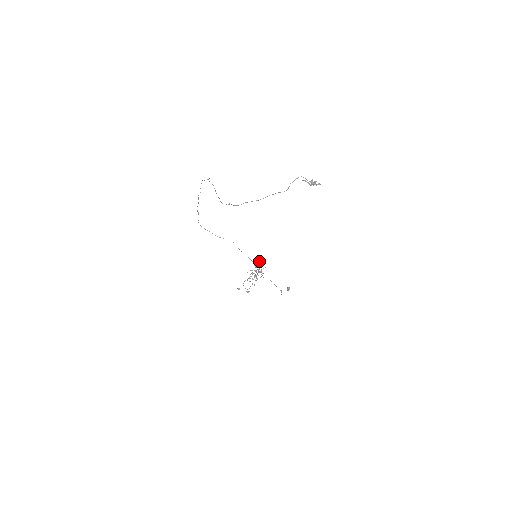
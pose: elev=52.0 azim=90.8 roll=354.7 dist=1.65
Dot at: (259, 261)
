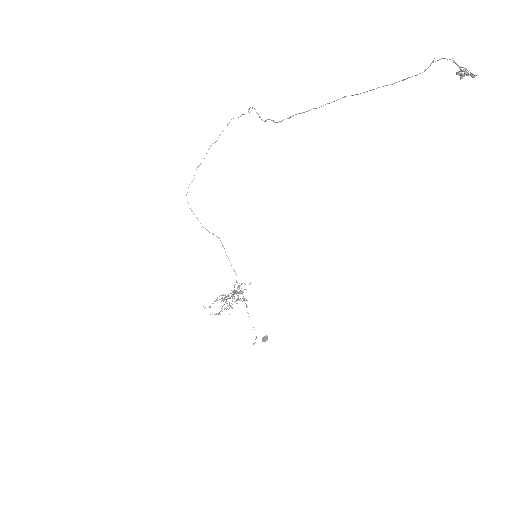
Dot at: (240, 285)
